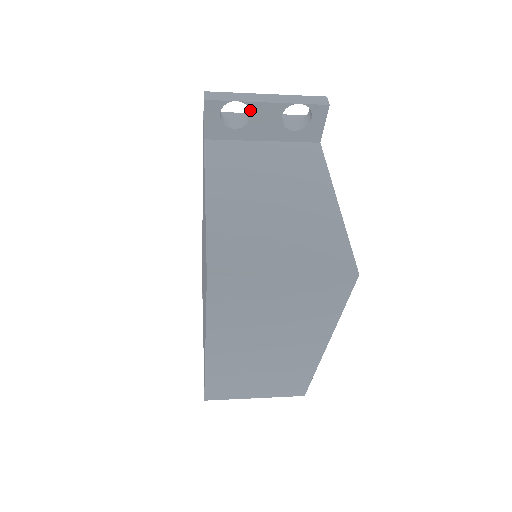
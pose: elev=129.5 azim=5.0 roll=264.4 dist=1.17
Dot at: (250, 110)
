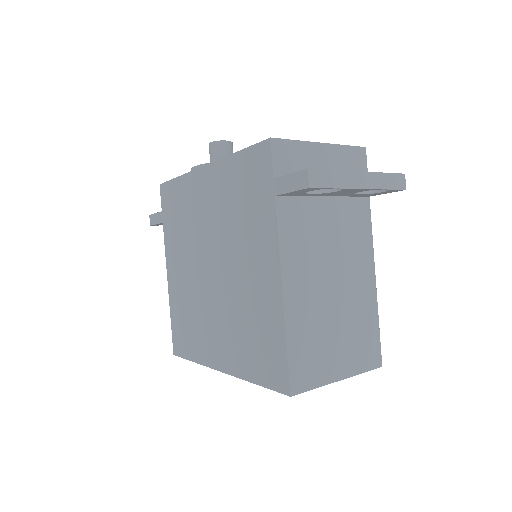
Dot at: (341, 190)
